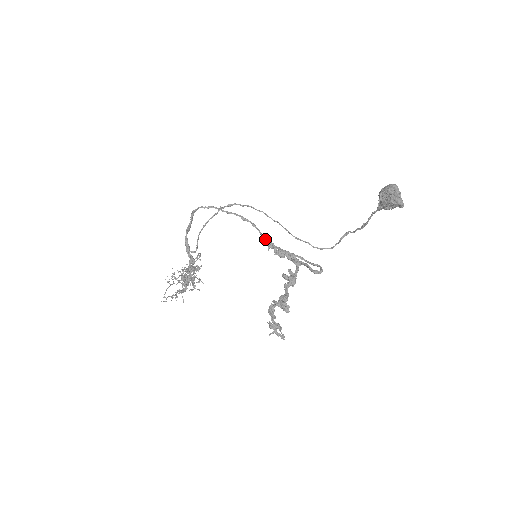
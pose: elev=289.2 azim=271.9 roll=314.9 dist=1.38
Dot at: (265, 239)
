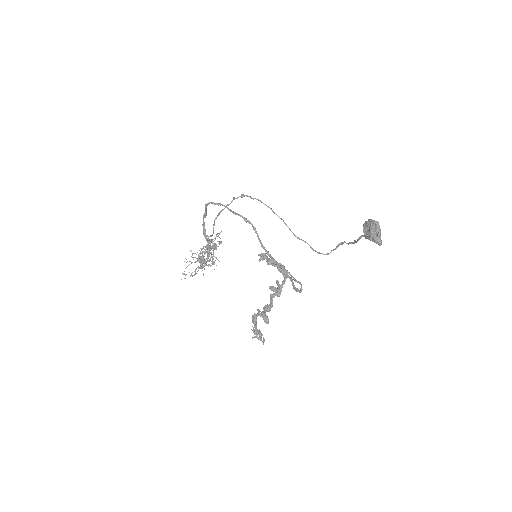
Dot at: (261, 246)
